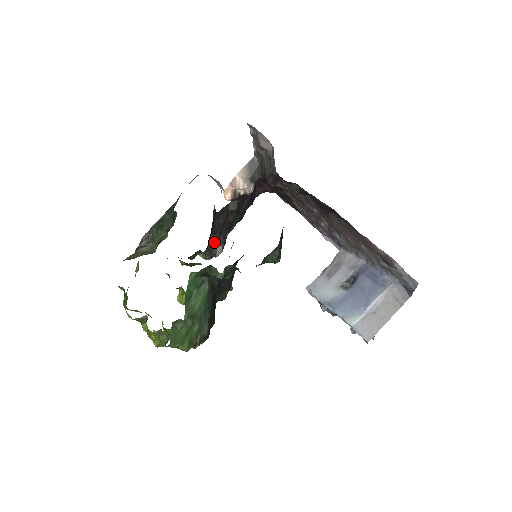
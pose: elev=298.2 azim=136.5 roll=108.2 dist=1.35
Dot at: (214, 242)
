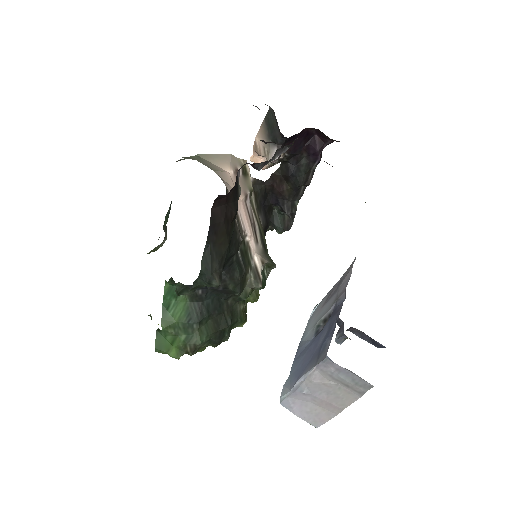
Dot at: (281, 213)
